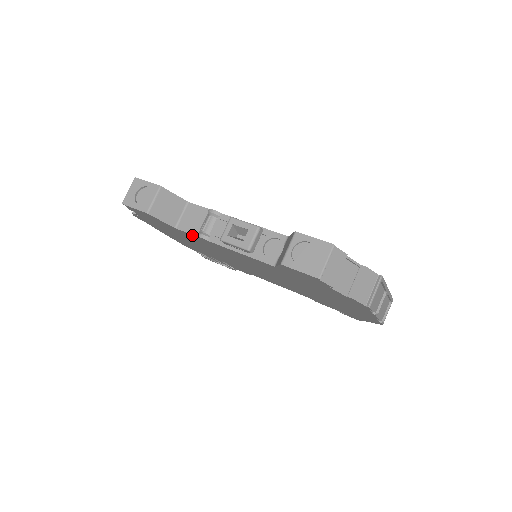
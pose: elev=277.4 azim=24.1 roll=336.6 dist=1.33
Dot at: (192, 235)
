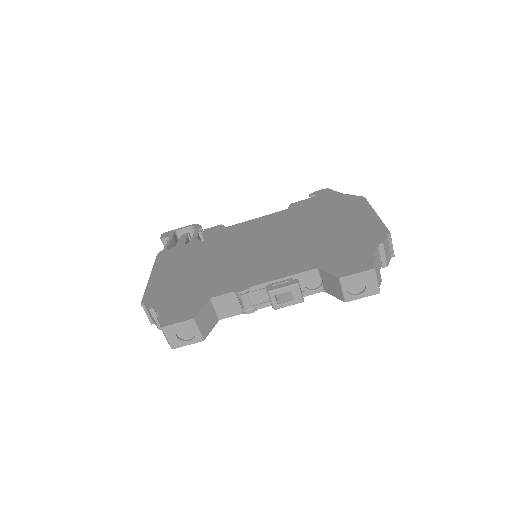
Dot at: (236, 313)
